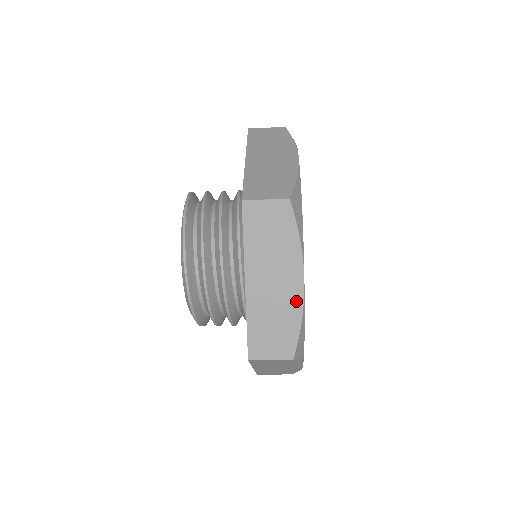
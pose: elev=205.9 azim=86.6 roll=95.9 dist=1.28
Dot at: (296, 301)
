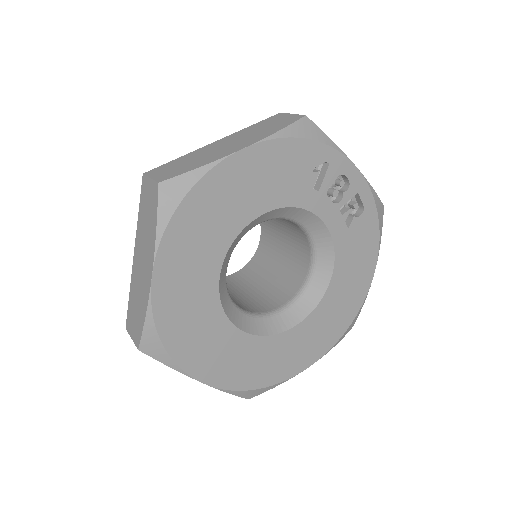
Dot at: (147, 292)
